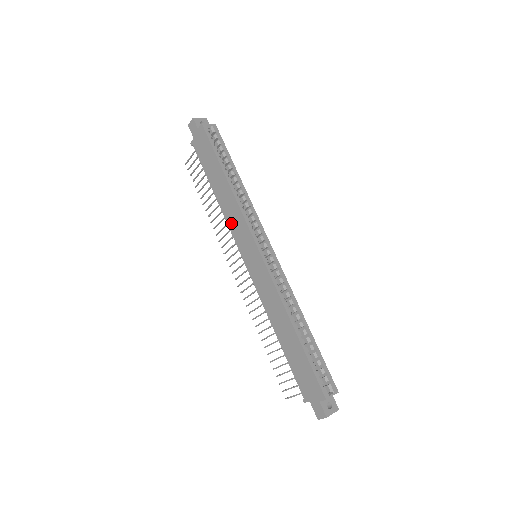
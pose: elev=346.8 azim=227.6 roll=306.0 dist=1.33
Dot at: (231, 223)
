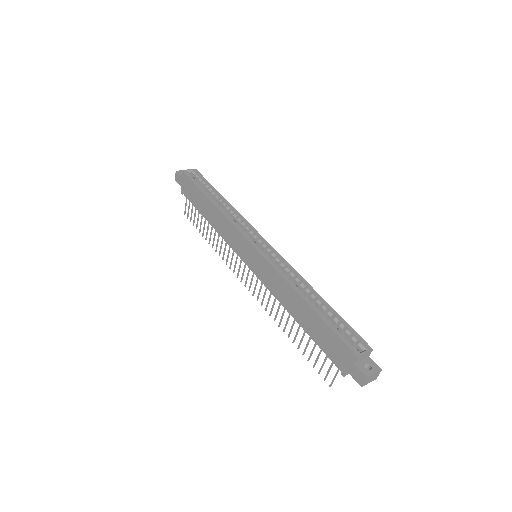
Dot at: (227, 238)
